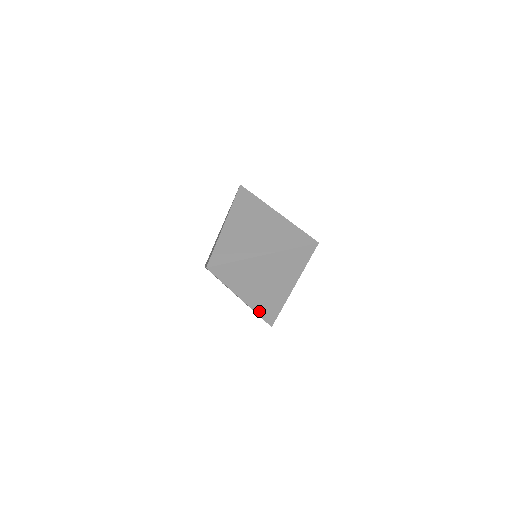
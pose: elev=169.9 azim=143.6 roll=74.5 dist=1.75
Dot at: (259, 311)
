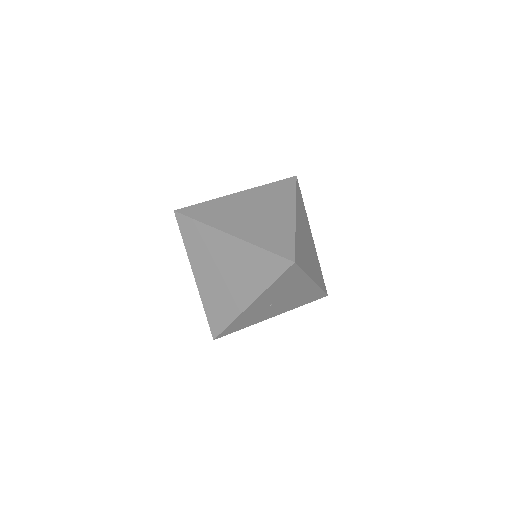
Dot at: (320, 285)
